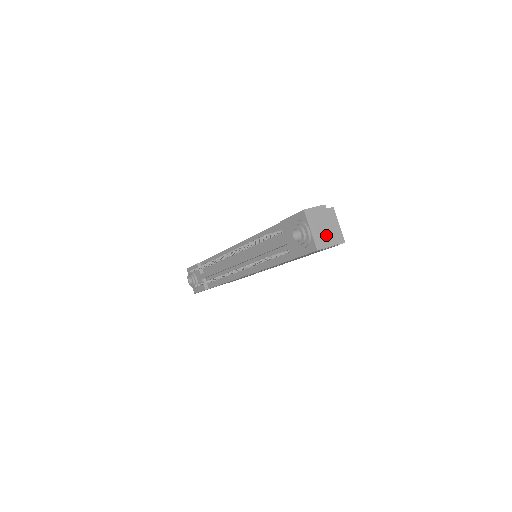
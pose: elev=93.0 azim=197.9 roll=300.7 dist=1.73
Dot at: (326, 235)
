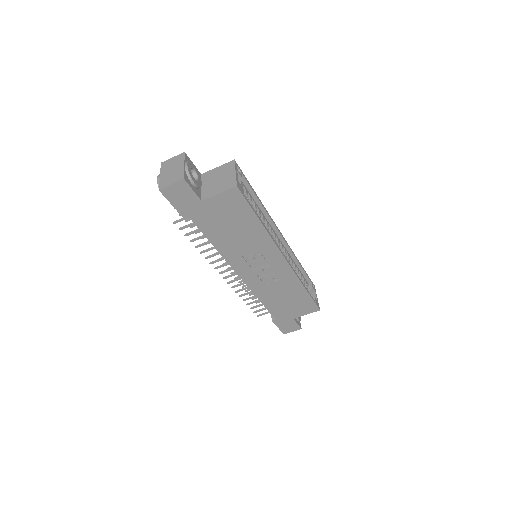
Dot at: (174, 175)
